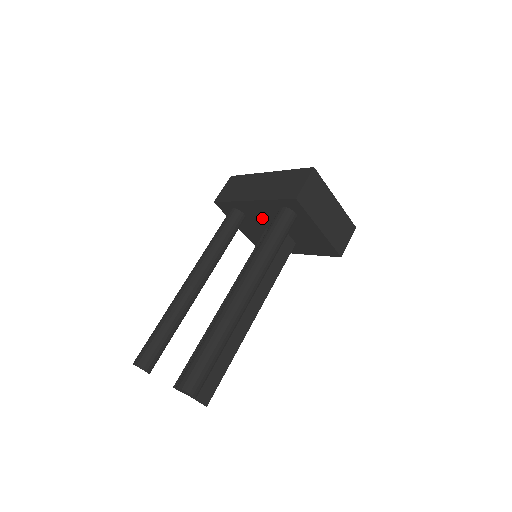
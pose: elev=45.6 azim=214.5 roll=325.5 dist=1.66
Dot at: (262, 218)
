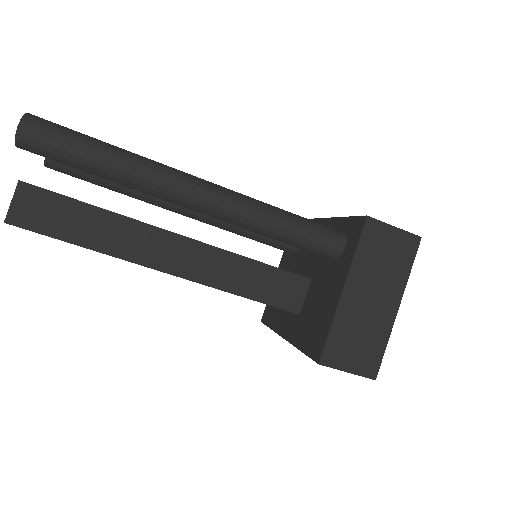
Dot at: (309, 254)
